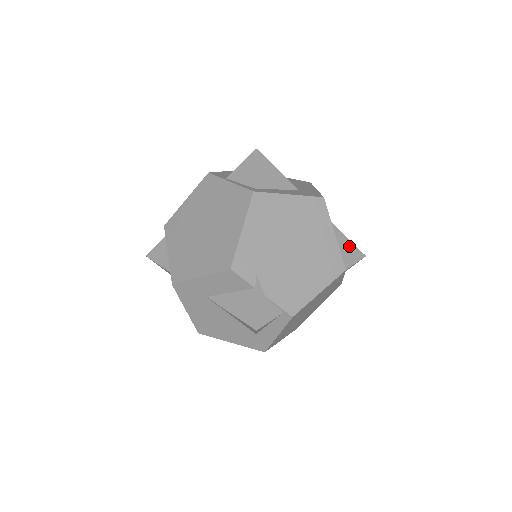
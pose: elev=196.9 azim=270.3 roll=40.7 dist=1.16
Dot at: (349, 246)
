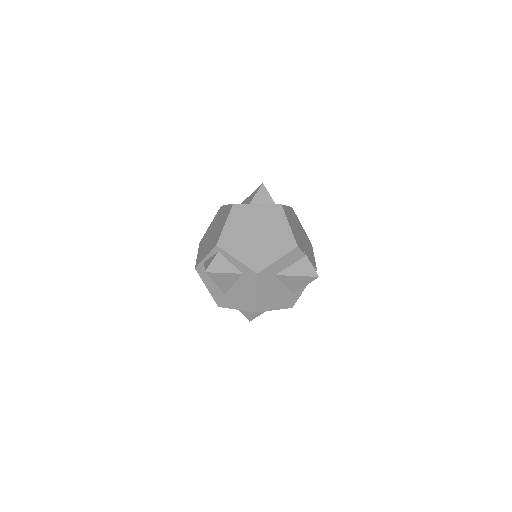
Dot at: occluded
